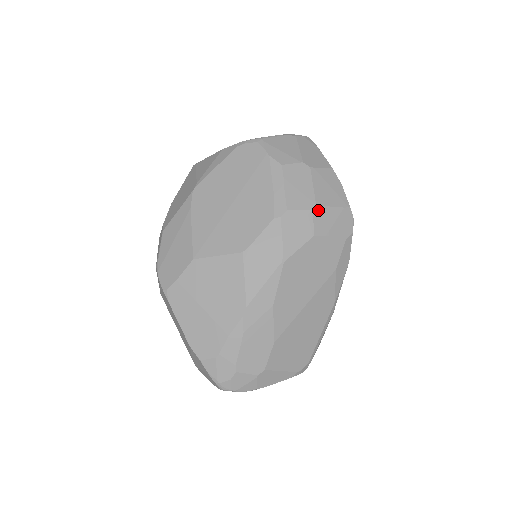
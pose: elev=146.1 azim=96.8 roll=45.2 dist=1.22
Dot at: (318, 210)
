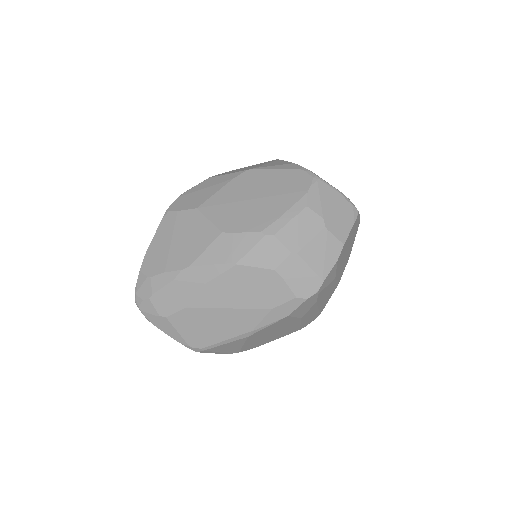
Dot at: (295, 257)
